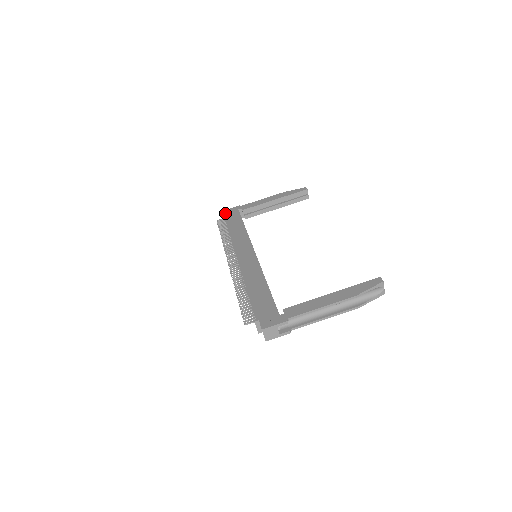
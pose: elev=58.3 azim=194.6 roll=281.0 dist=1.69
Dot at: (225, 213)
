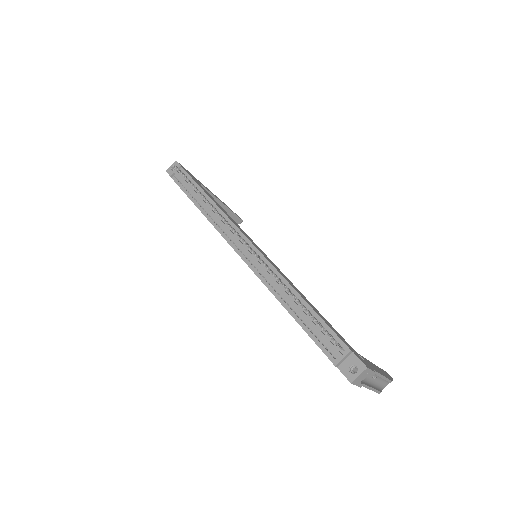
Dot at: occluded
